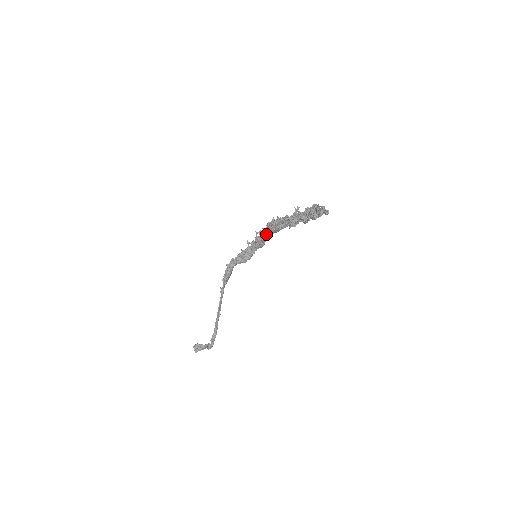
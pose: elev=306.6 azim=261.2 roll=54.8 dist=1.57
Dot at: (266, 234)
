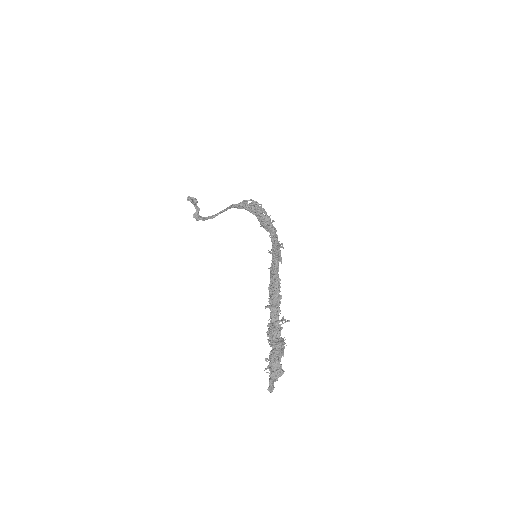
Dot at: (273, 264)
